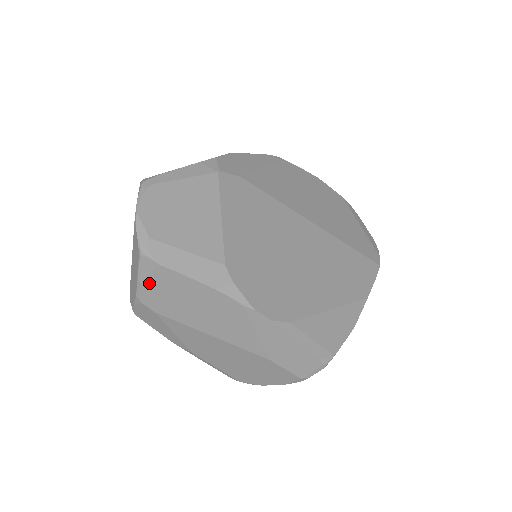
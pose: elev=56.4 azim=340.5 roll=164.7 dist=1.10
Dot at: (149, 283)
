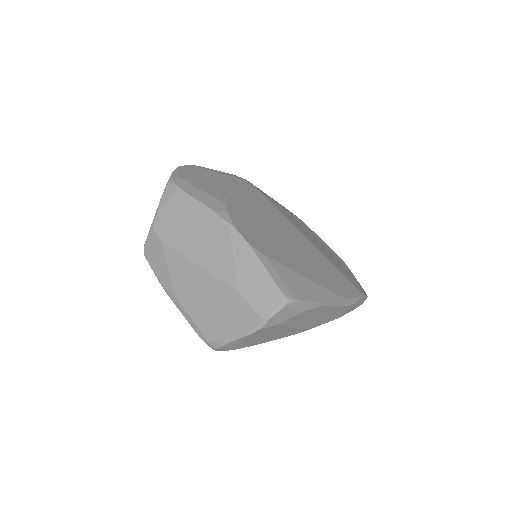
Dot at: (165, 208)
